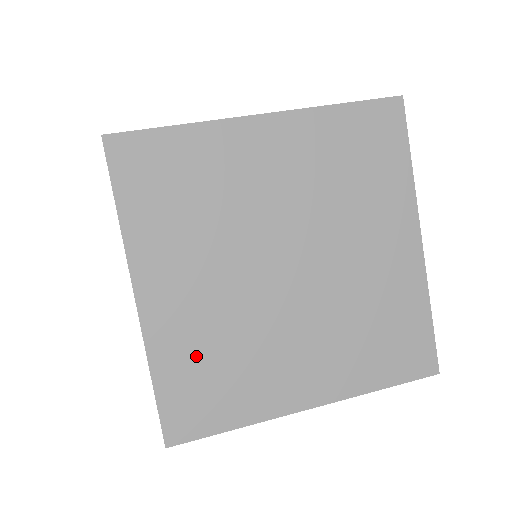
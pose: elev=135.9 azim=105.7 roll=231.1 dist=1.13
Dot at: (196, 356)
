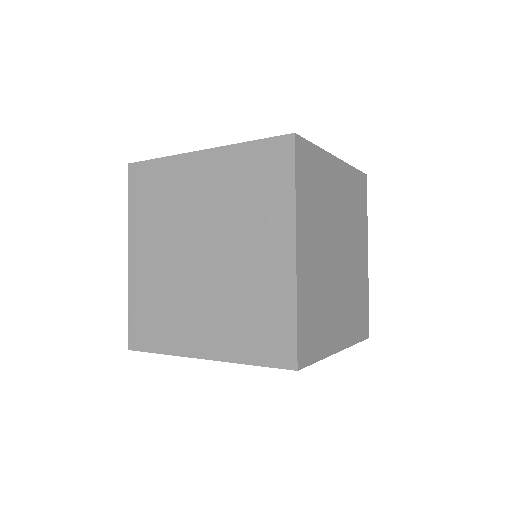
Dot at: occluded
